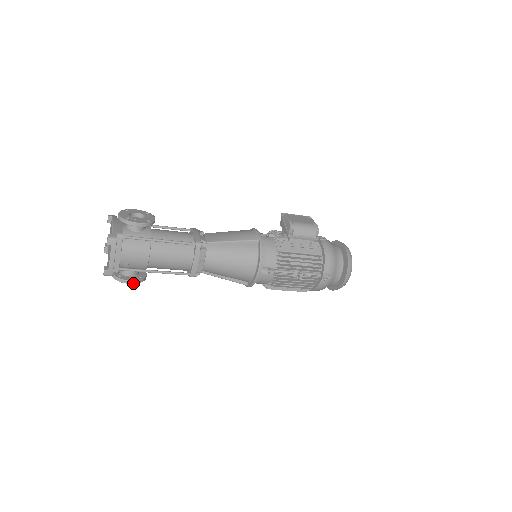
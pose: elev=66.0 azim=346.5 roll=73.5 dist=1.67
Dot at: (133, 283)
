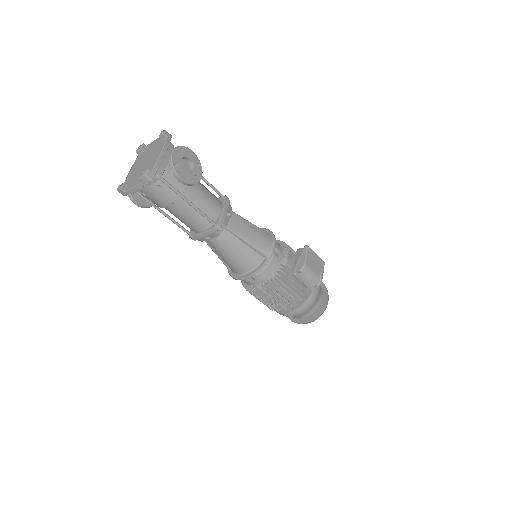
Dot at: (138, 206)
